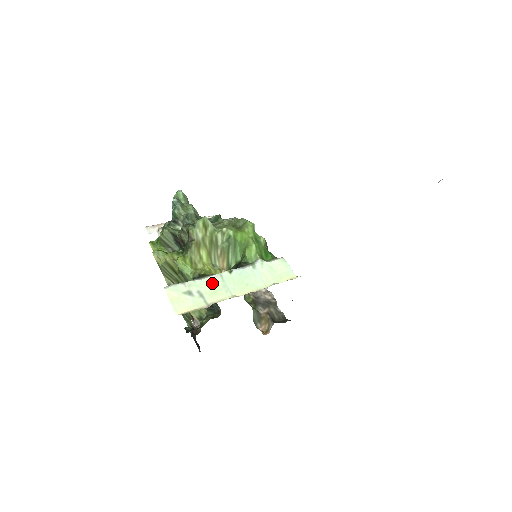
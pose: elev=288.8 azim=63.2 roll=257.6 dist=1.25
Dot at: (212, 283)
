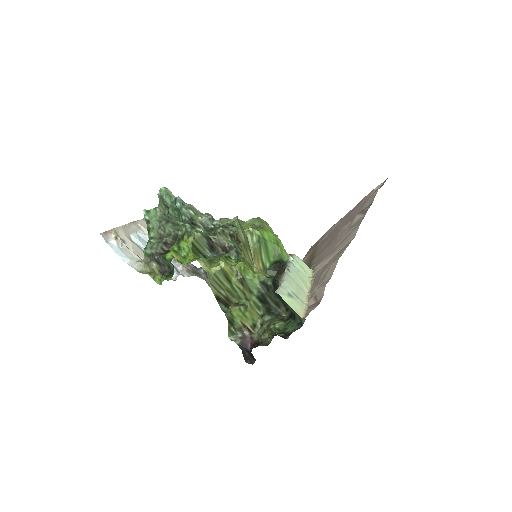
Dot at: (291, 283)
